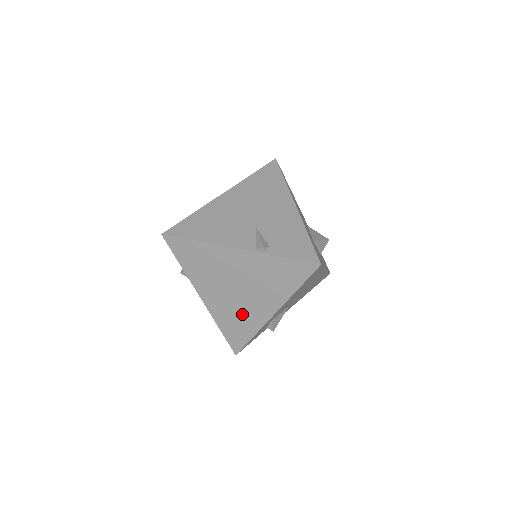
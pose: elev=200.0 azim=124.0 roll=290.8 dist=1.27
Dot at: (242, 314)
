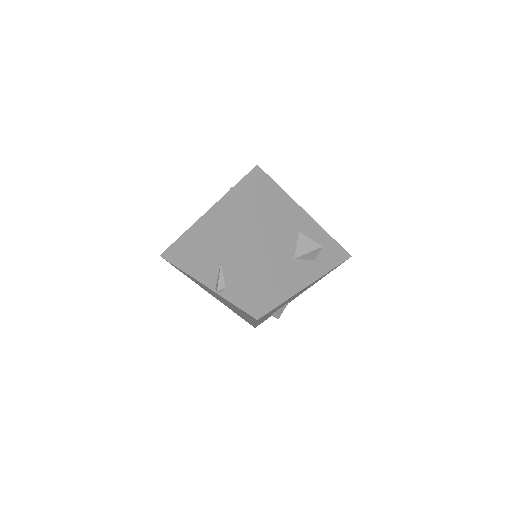
Dot at: (238, 313)
